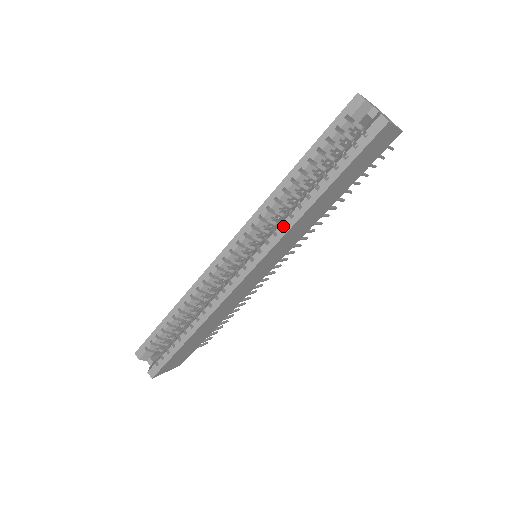
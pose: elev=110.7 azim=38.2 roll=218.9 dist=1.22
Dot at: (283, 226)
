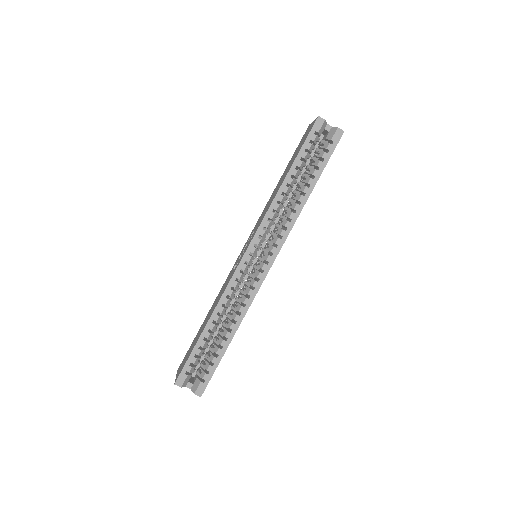
Dot at: (288, 221)
